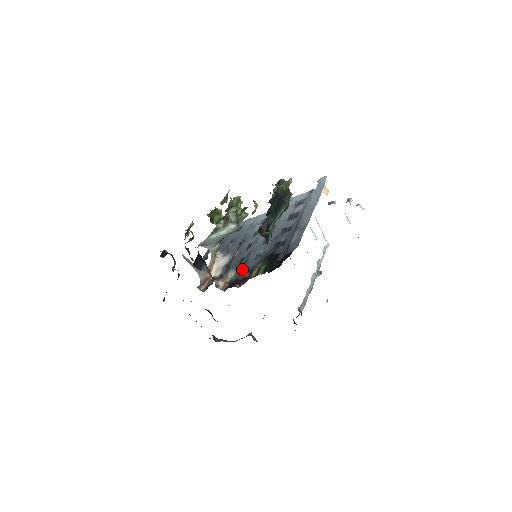
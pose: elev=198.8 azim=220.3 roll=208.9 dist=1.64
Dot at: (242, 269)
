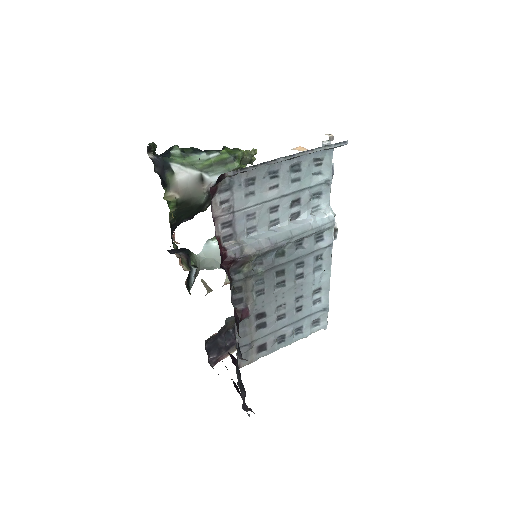
Dot at: occluded
